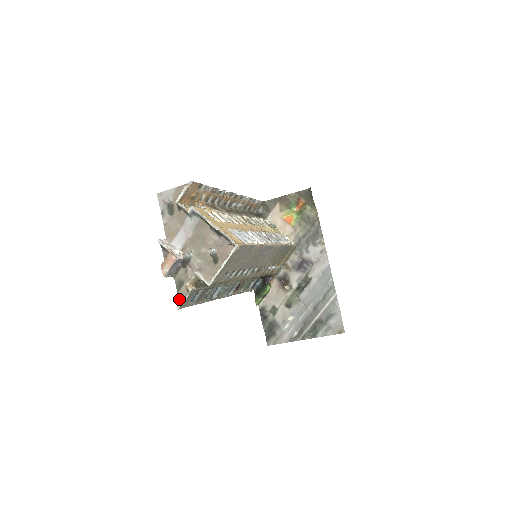
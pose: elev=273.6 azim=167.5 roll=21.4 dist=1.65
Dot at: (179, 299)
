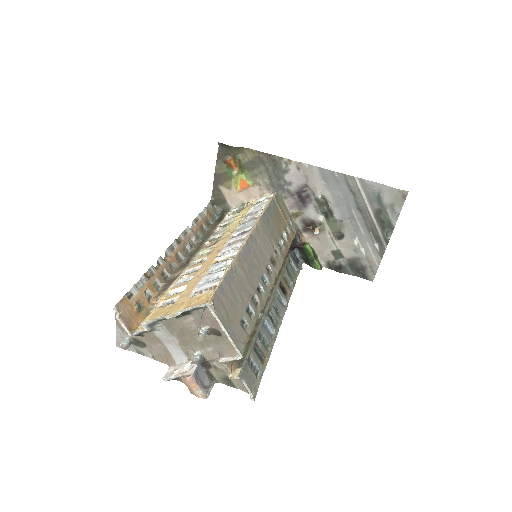
Dot at: (244, 391)
